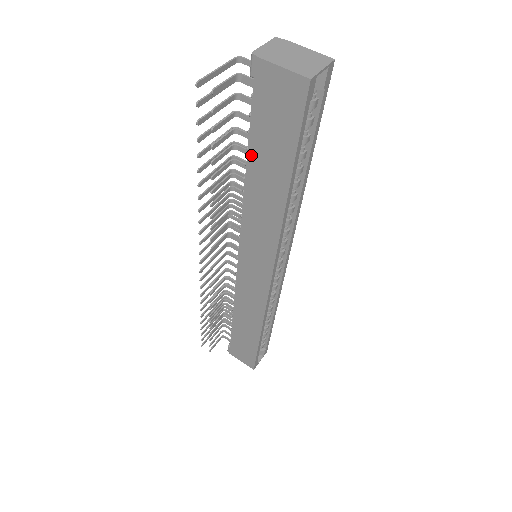
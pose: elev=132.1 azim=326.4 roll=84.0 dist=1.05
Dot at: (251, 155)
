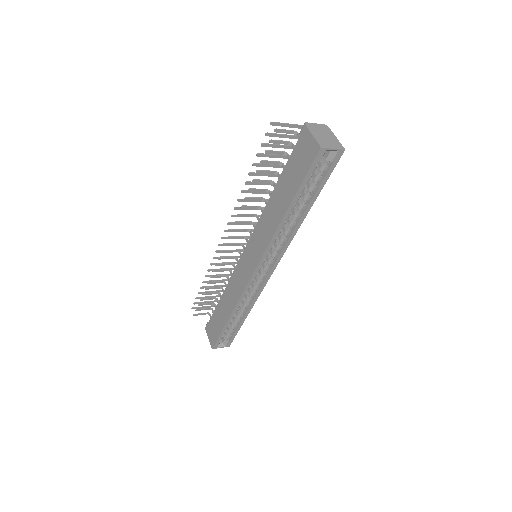
Dot at: (280, 180)
